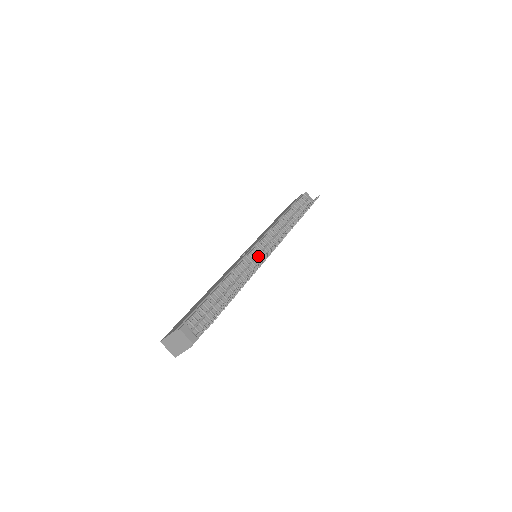
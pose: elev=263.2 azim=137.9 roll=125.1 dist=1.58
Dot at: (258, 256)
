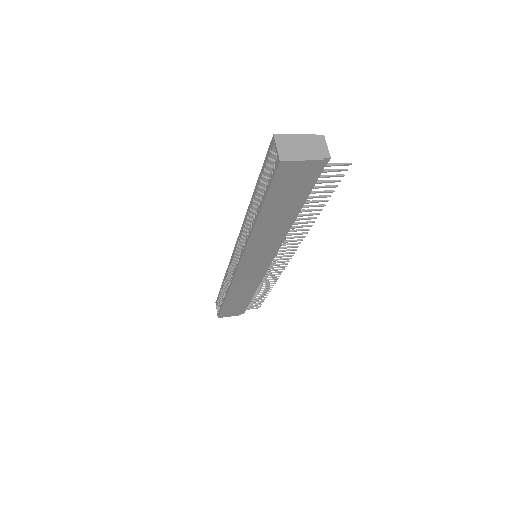
Dot at: occluded
